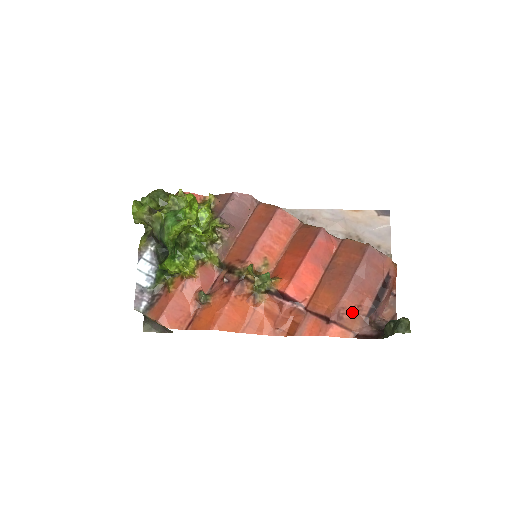
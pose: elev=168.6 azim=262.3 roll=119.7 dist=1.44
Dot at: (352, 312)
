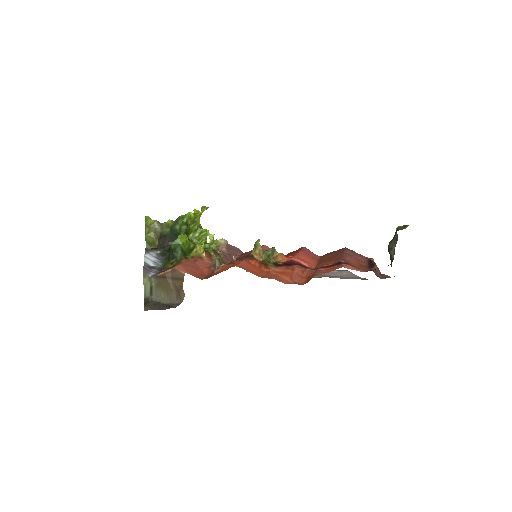
Dot at: (356, 264)
